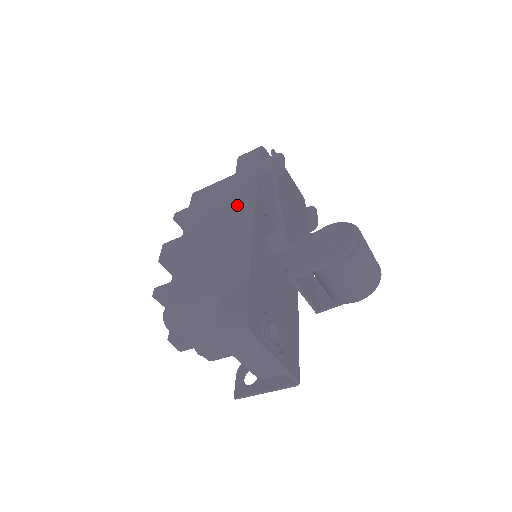
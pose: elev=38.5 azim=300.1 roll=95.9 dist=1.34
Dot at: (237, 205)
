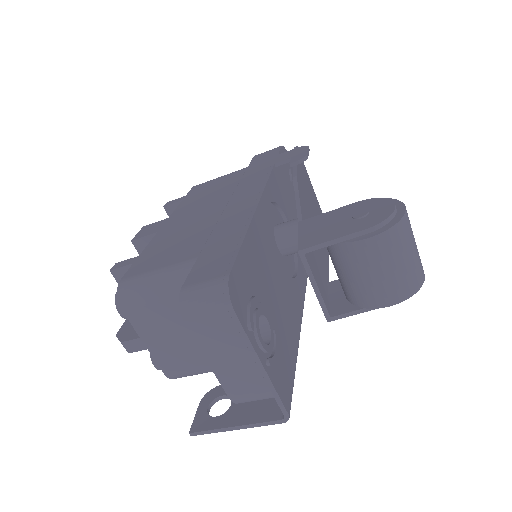
Dot at: (243, 187)
